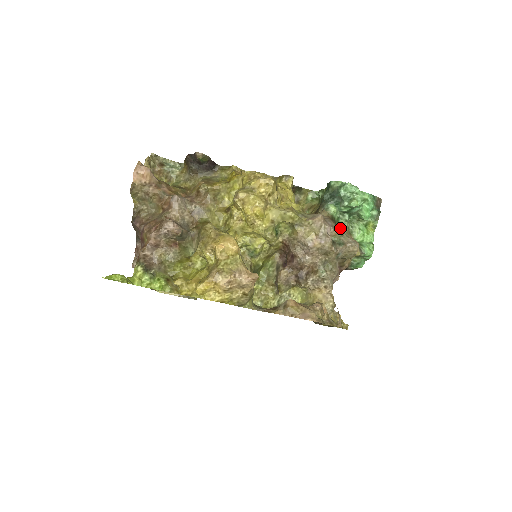
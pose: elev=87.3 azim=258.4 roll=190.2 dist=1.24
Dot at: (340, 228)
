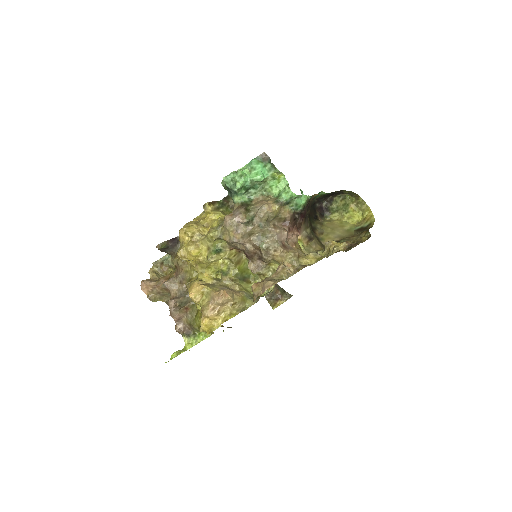
Dot at: (247, 207)
